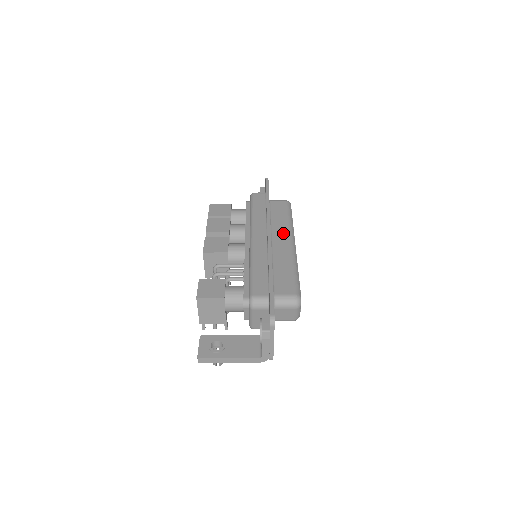
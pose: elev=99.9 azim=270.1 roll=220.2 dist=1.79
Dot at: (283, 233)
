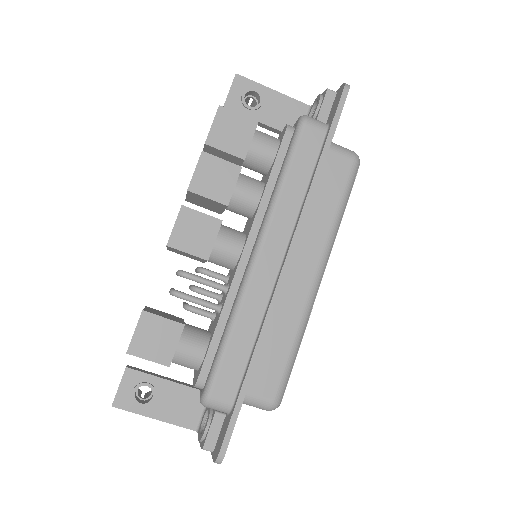
Dot at: (313, 250)
